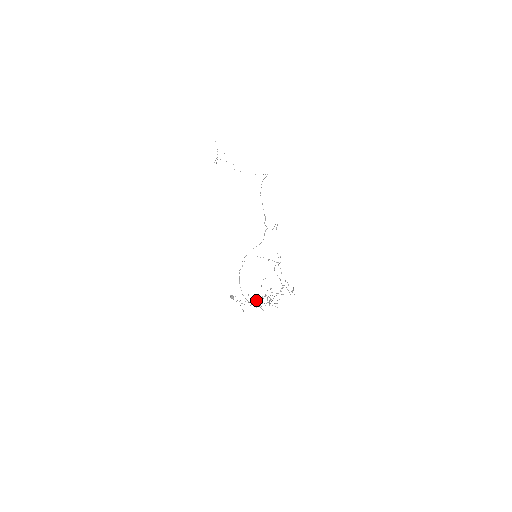
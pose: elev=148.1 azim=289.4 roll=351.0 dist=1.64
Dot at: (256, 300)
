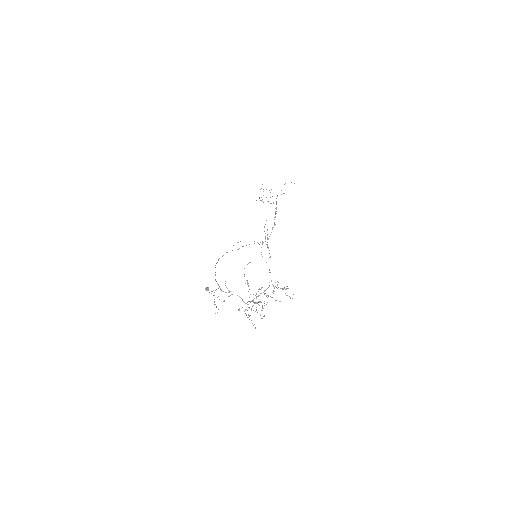
Dot at: occluded
